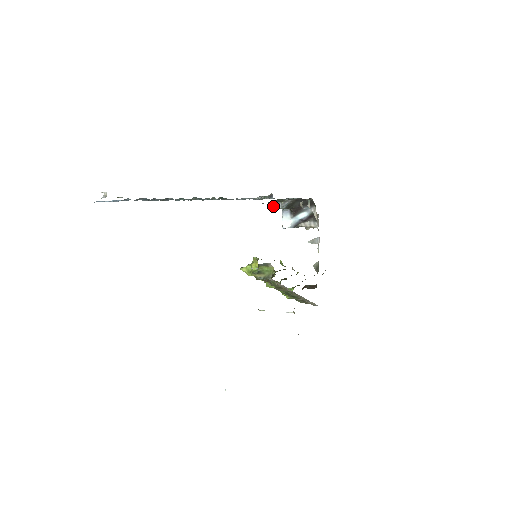
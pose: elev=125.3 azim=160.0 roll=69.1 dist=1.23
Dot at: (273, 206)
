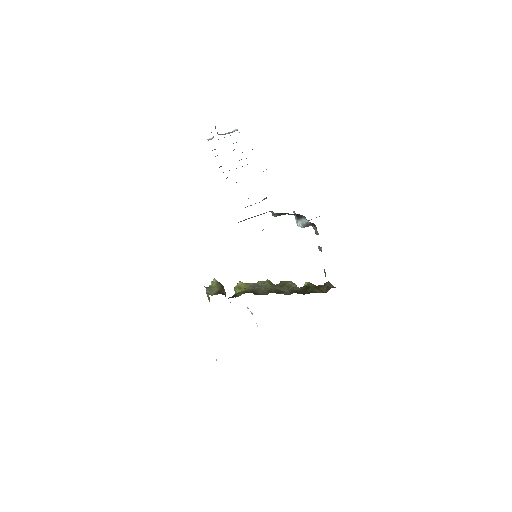
Dot at: occluded
